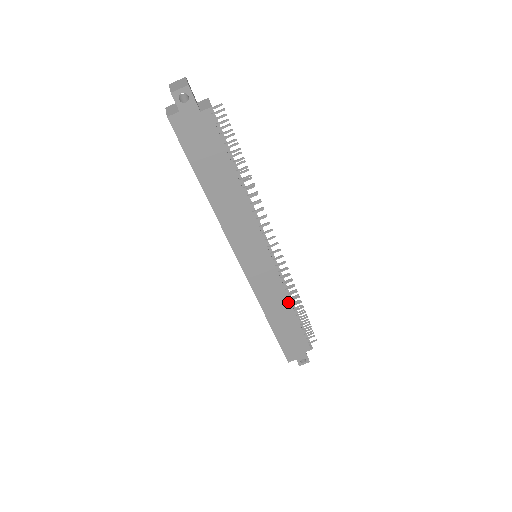
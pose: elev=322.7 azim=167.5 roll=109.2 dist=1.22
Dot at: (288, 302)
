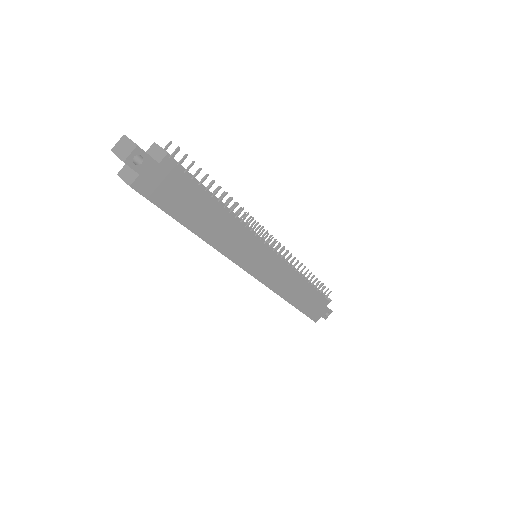
Dot at: (299, 277)
